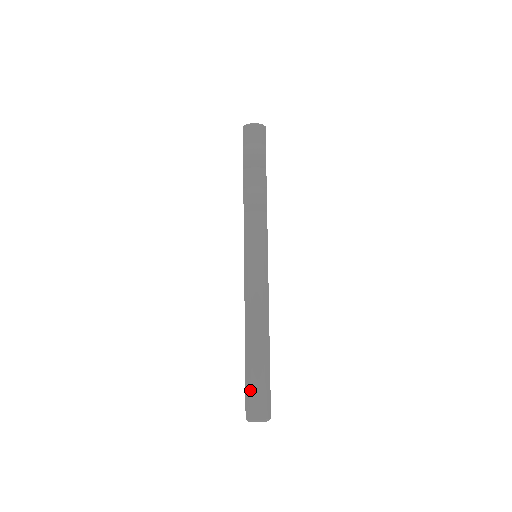
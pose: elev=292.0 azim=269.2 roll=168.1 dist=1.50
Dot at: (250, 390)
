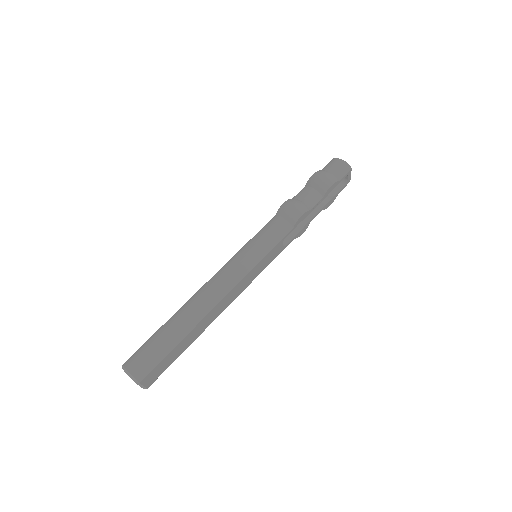
Dot at: (147, 344)
